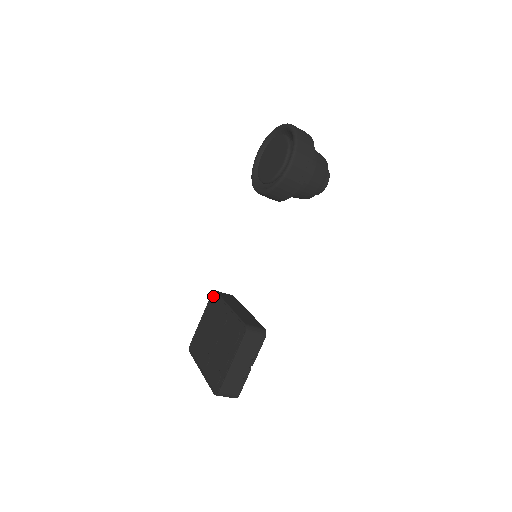
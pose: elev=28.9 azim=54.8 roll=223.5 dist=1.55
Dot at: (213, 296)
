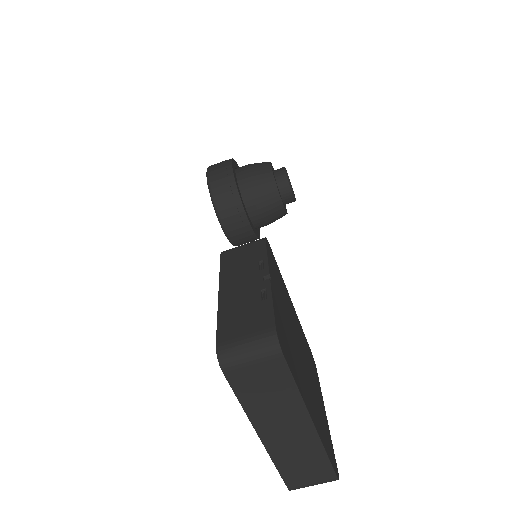
Dot at: occluded
